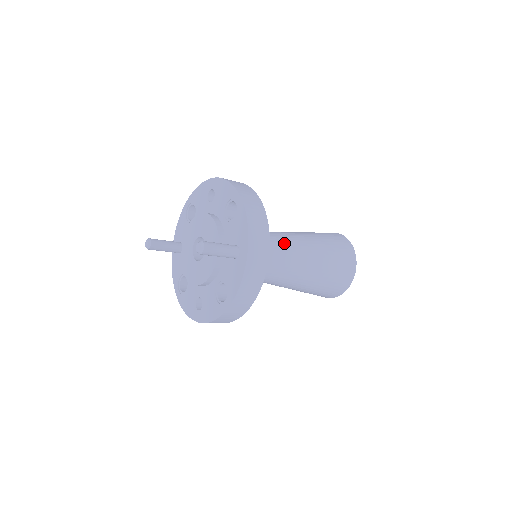
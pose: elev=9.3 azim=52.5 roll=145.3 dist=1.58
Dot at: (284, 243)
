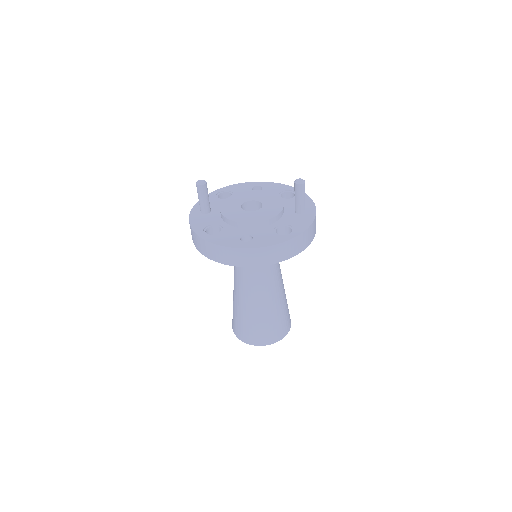
Dot at: occluded
